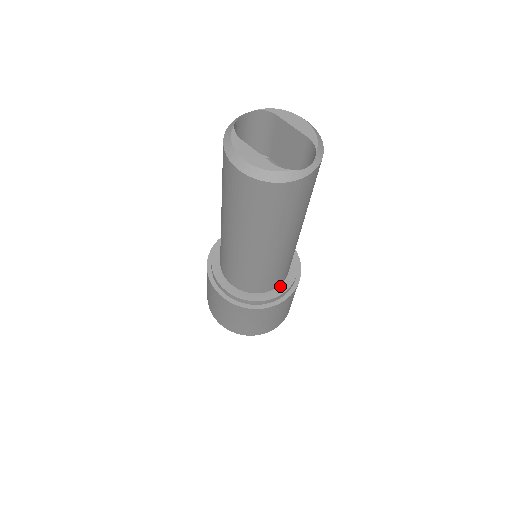
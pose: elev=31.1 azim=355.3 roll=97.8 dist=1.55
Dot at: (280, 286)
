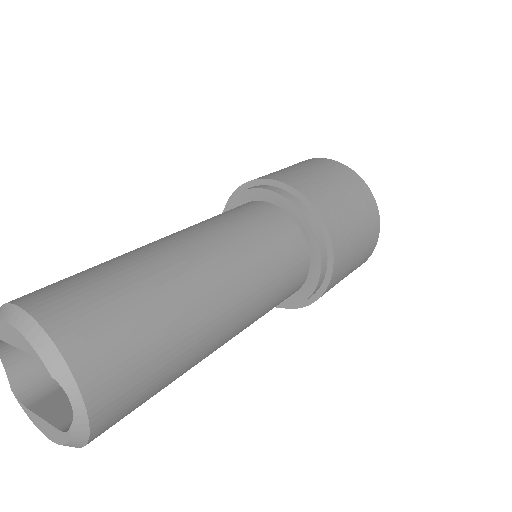
Dot at: (311, 257)
